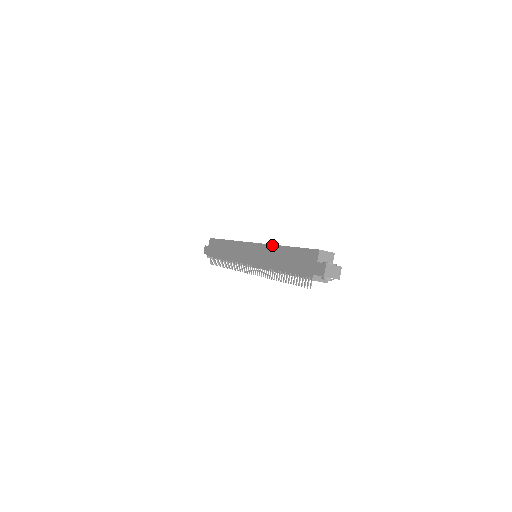
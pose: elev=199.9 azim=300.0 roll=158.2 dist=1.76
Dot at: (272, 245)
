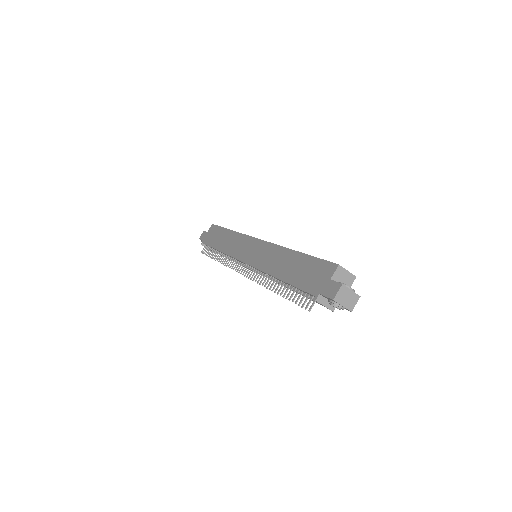
Dot at: (280, 246)
